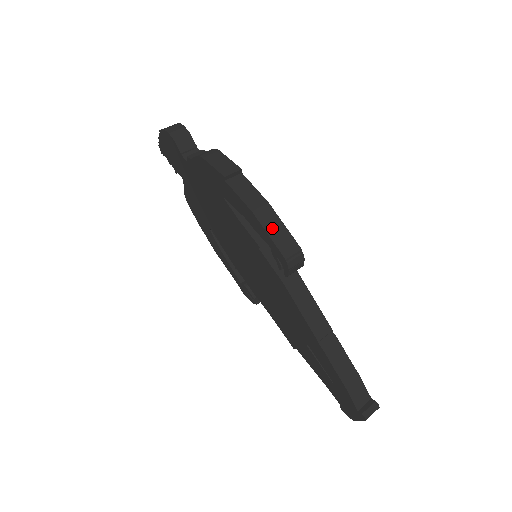
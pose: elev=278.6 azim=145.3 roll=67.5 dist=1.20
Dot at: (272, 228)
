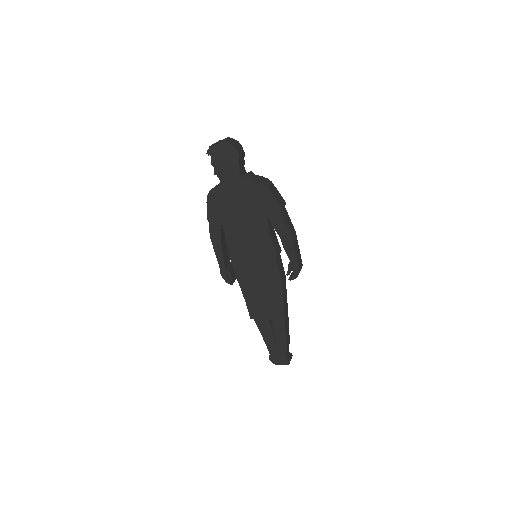
Dot at: (297, 250)
